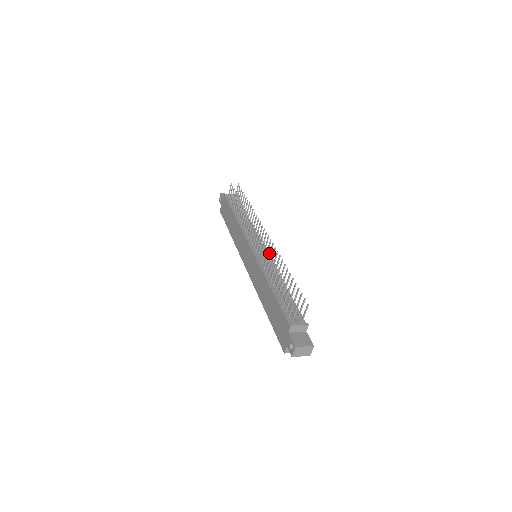
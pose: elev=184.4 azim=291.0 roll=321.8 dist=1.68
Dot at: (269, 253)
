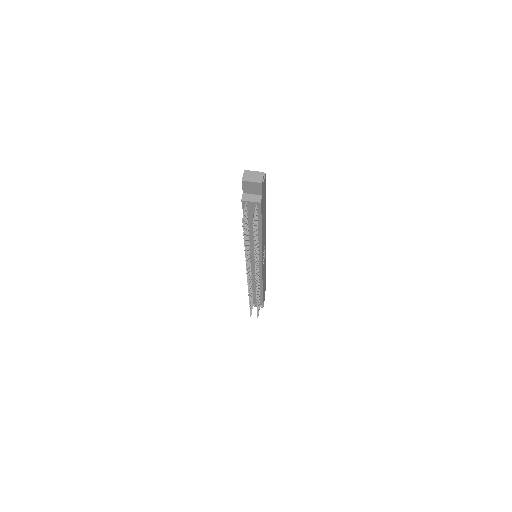
Dot at: occluded
